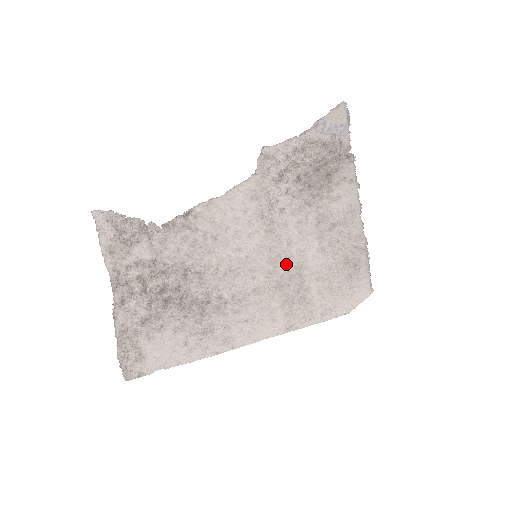
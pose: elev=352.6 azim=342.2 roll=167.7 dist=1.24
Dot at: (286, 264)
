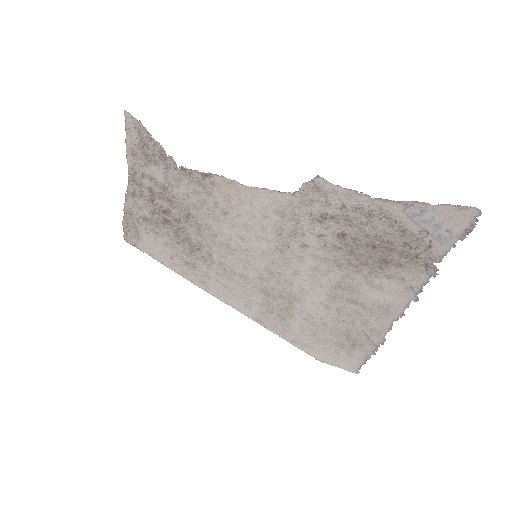
Dot at: (282, 284)
